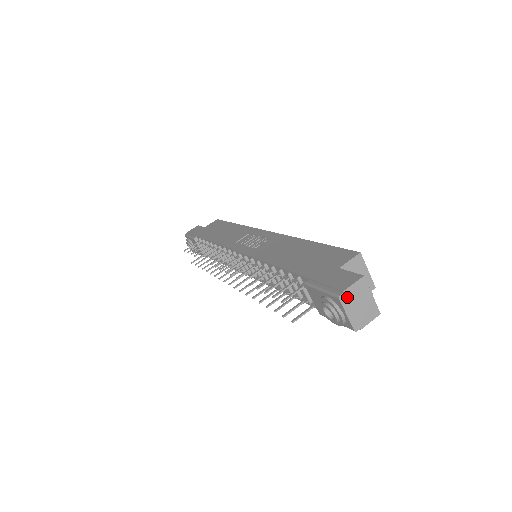
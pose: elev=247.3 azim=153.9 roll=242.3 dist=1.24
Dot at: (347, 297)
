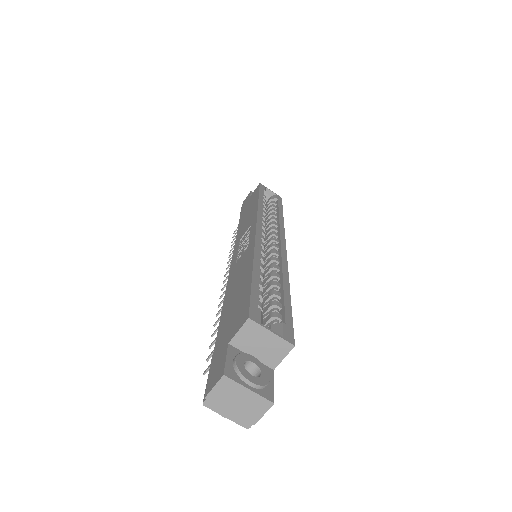
Dot at: (214, 401)
